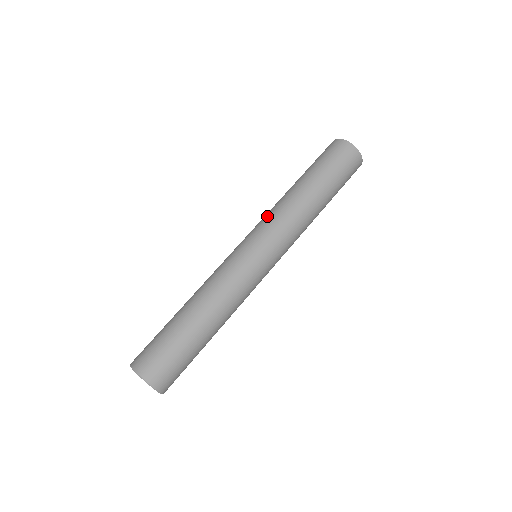
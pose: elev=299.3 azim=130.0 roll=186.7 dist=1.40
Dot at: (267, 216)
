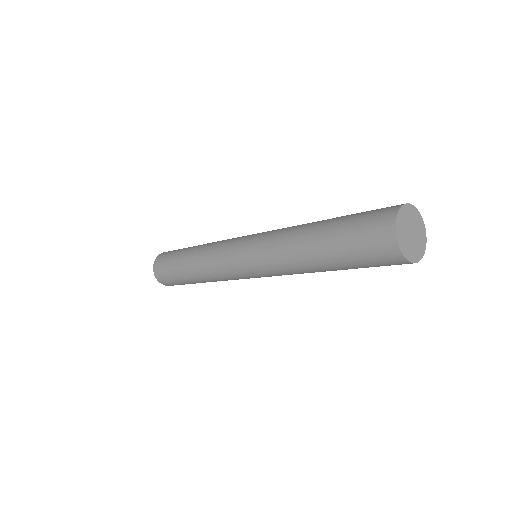
Dot at: (271, 234)
